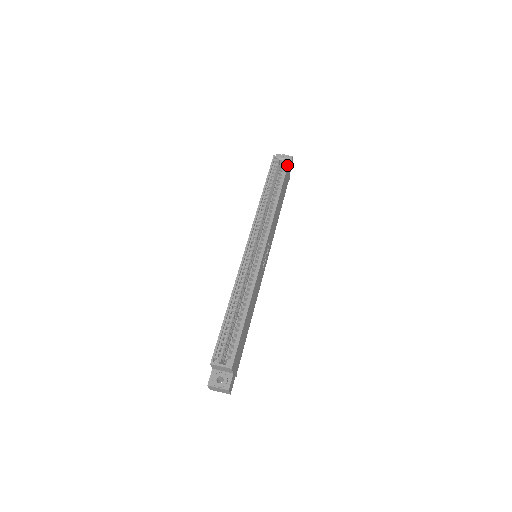
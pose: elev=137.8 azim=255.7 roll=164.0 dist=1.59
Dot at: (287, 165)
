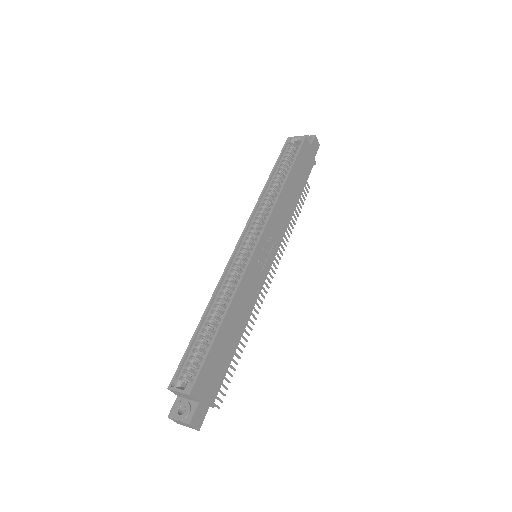
Dot at: (301, 144)
